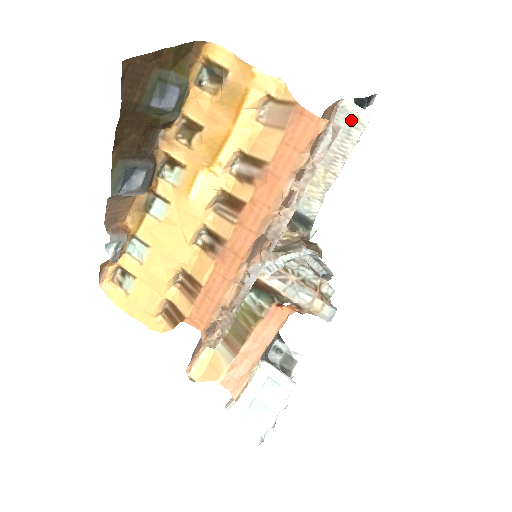
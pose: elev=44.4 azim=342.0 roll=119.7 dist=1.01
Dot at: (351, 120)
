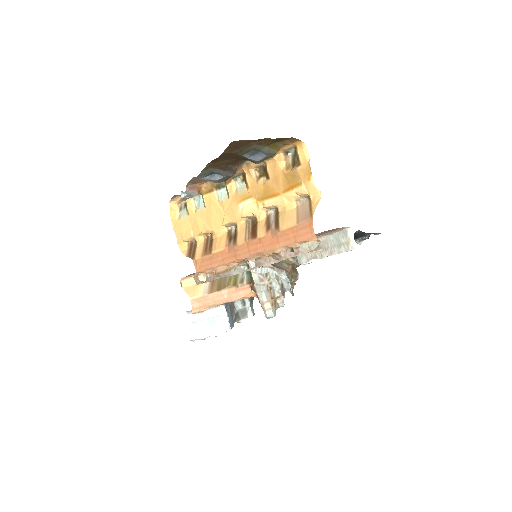
Dot at: (345, 241)
